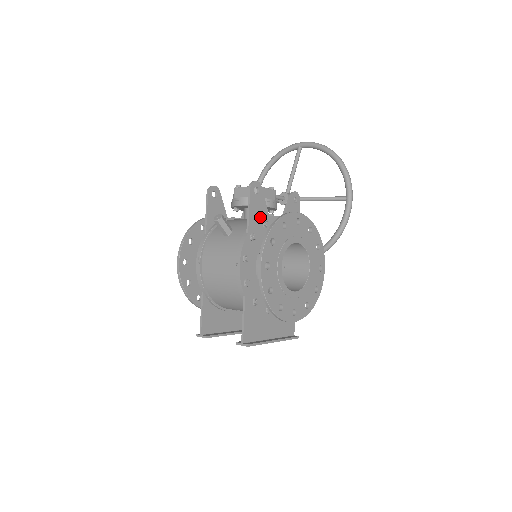
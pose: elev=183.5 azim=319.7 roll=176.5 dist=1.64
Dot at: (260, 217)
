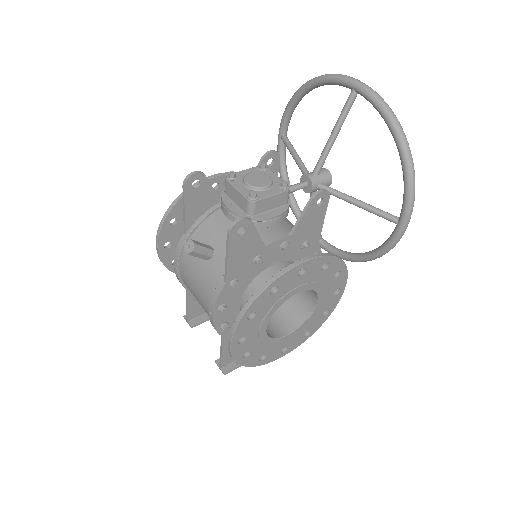
Dot at: (248, 256)
